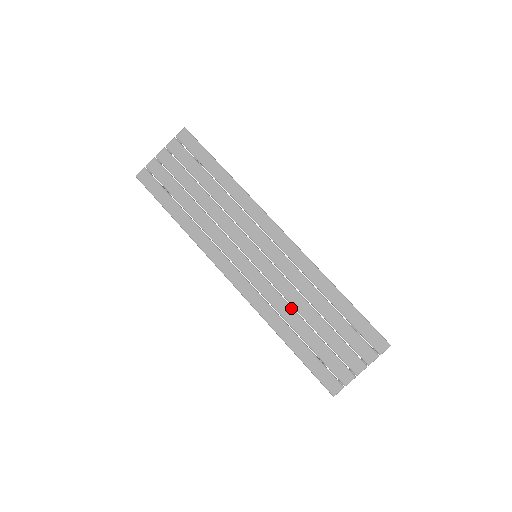
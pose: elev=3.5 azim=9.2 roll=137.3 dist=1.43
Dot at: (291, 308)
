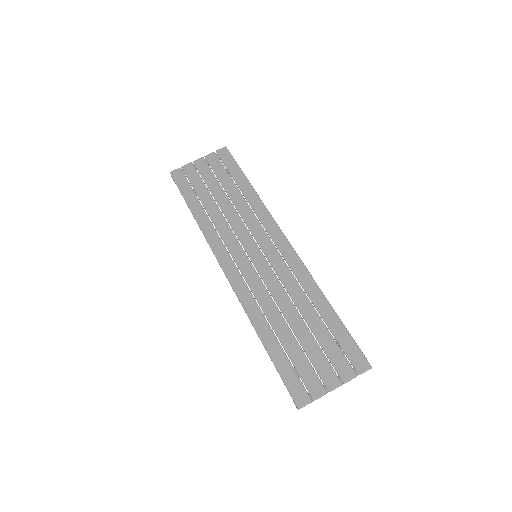
Dot at: (277, 308)
